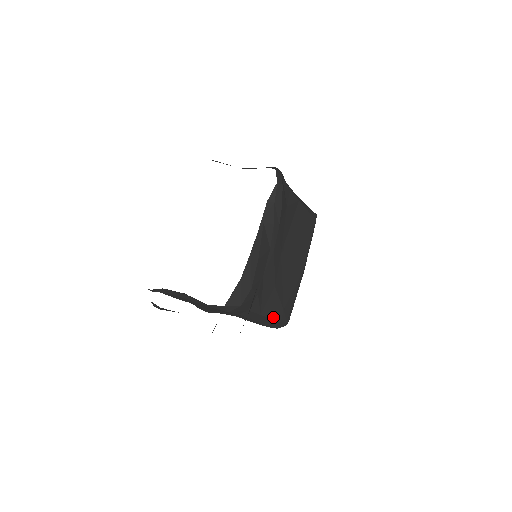
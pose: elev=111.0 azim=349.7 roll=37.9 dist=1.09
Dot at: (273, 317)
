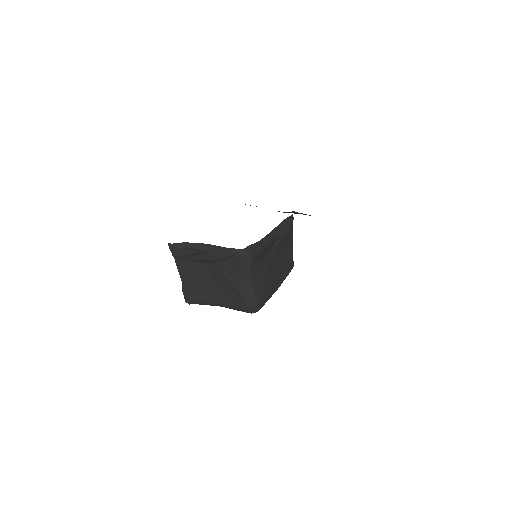
Dot at: (256, 293)
